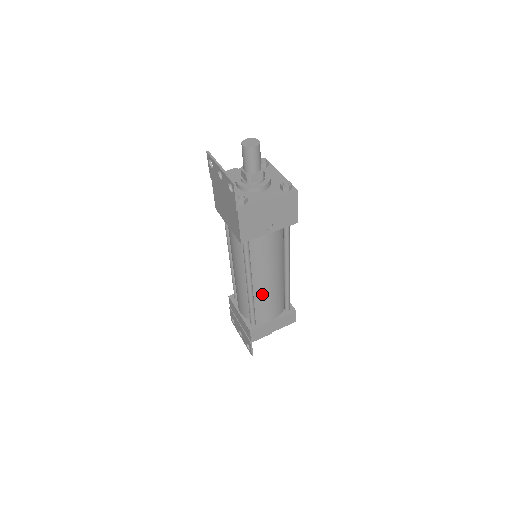
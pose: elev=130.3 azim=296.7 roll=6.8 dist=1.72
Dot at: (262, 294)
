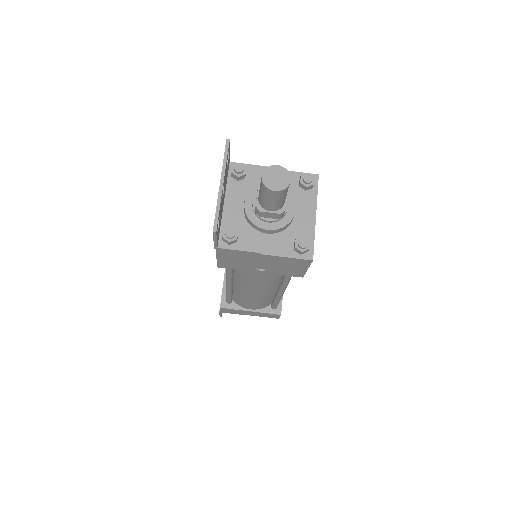
Dot at: (242, 294)
